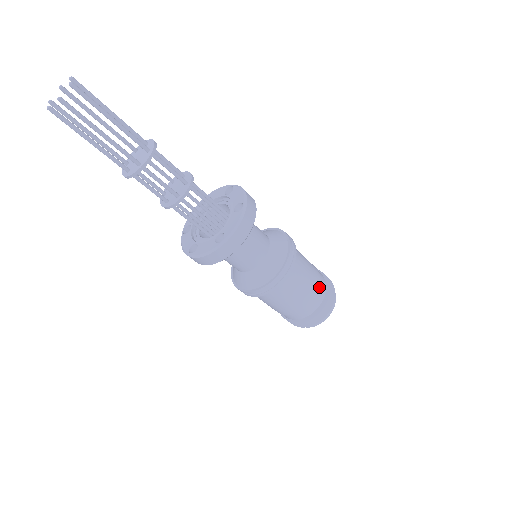
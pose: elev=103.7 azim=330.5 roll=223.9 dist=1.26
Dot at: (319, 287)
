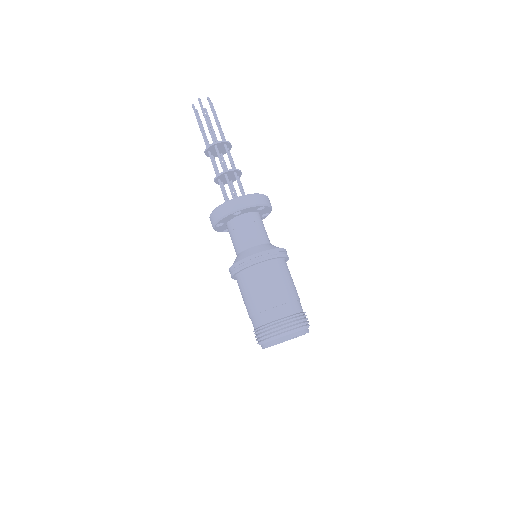
Dot at: (292, 303)
